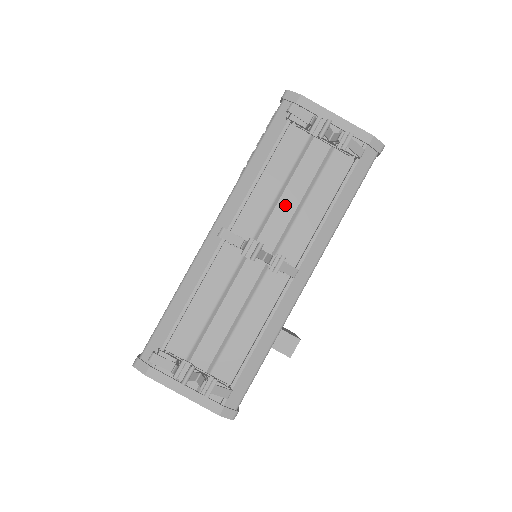
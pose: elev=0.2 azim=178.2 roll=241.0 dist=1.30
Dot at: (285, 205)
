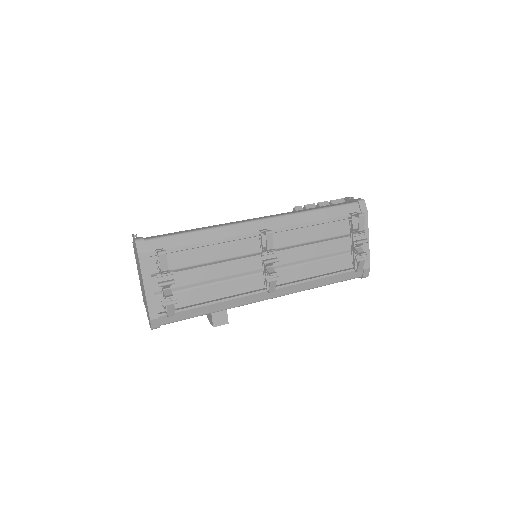
Dot at: (302, 251)
